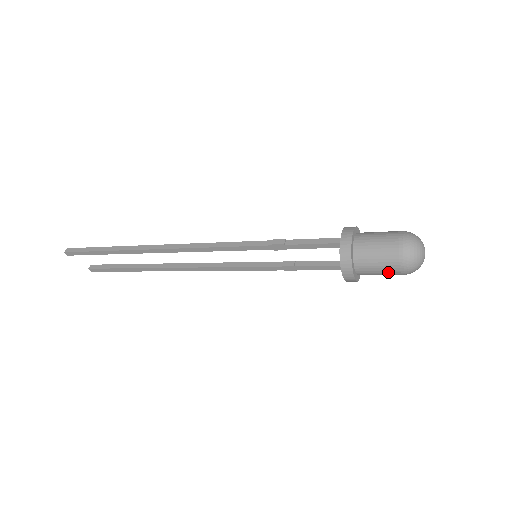
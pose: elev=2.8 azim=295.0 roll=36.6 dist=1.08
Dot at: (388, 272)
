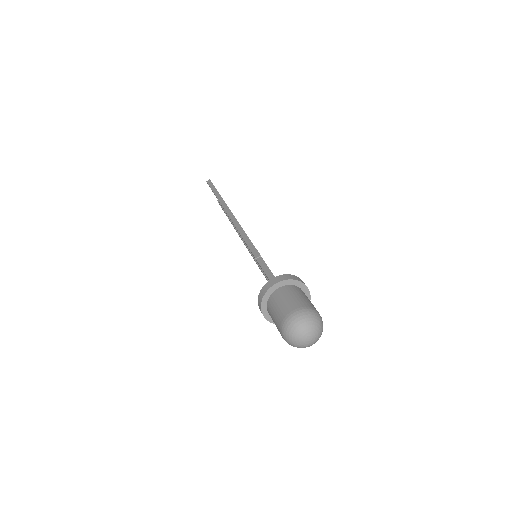
Dot at: occluded
